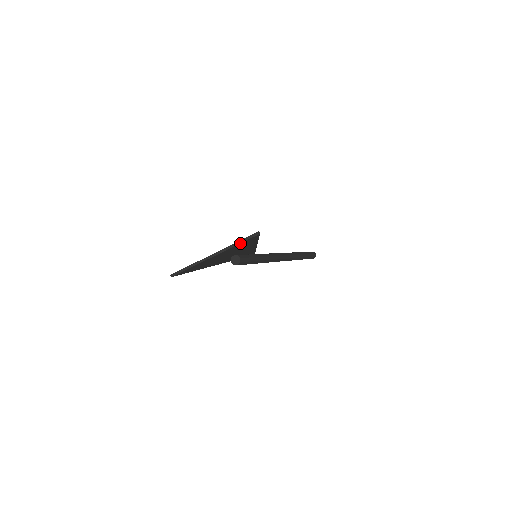
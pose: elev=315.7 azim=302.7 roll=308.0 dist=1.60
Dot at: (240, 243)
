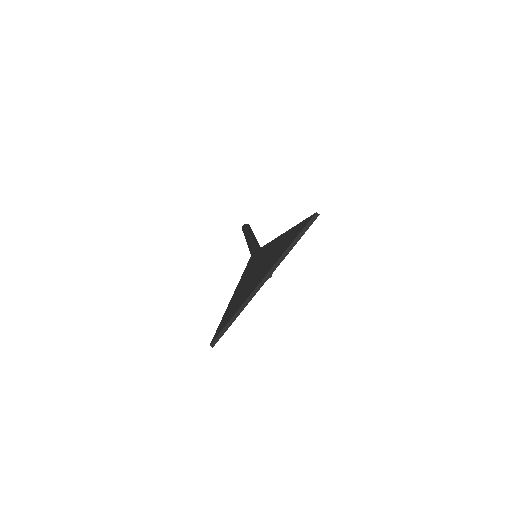
Dot at: (296, 243)
